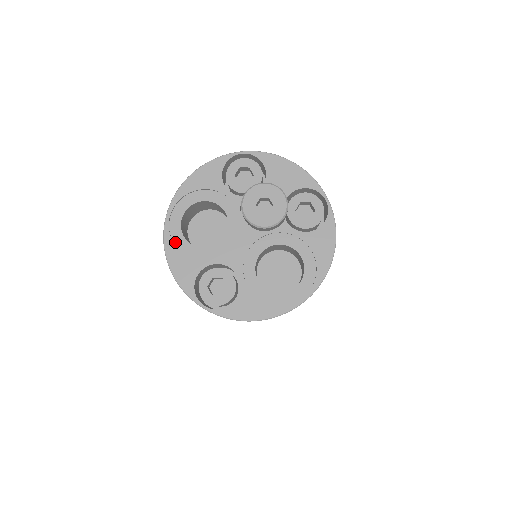
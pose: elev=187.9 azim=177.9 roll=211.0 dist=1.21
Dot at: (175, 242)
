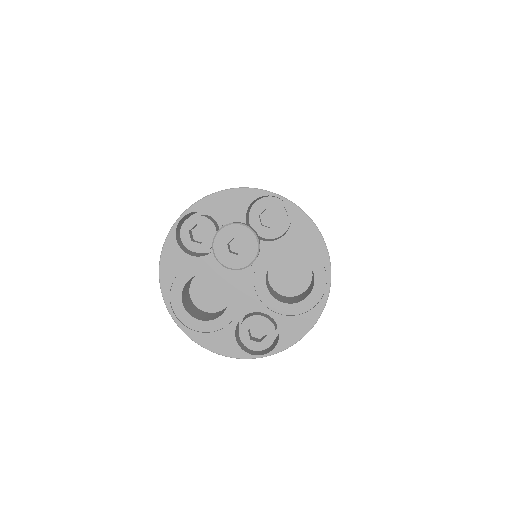
Dot at: (197, 330)
